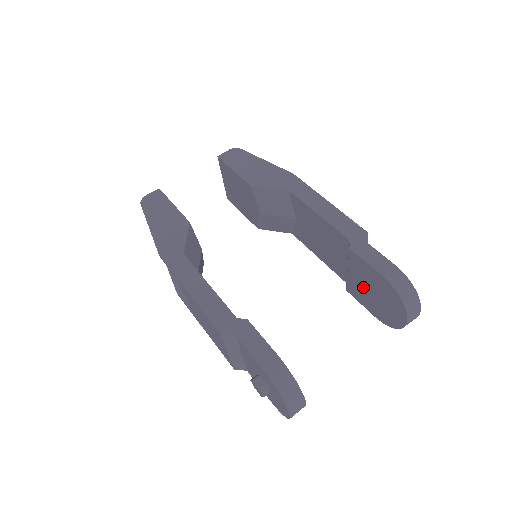
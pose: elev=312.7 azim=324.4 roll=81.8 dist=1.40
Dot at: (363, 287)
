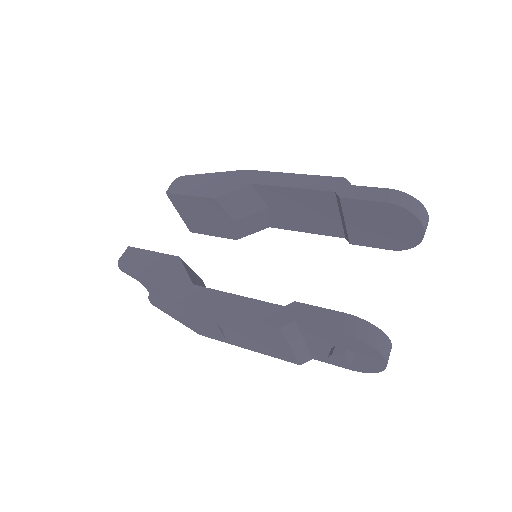
Dot at: (367, 228)
